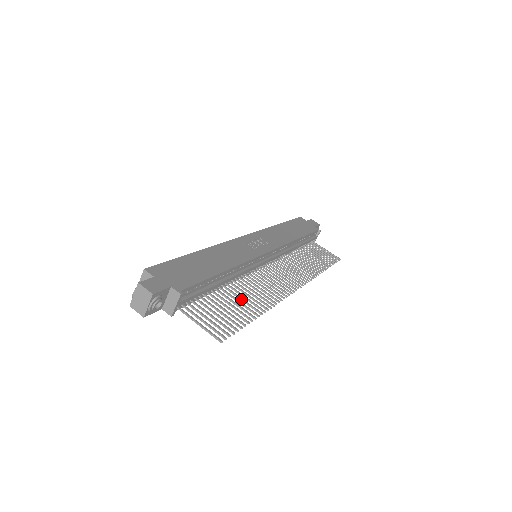
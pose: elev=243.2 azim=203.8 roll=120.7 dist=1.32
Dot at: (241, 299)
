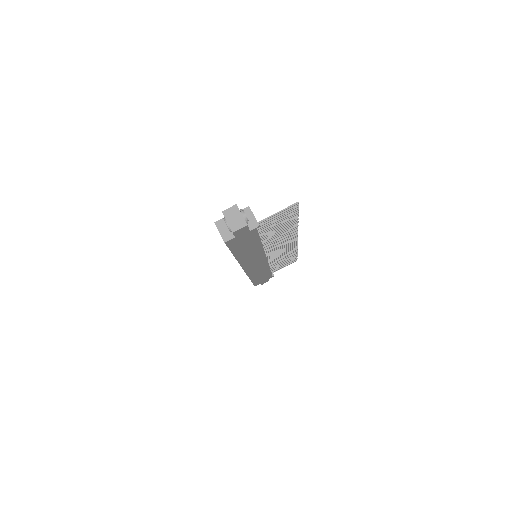
Dot at: (279, 231)
